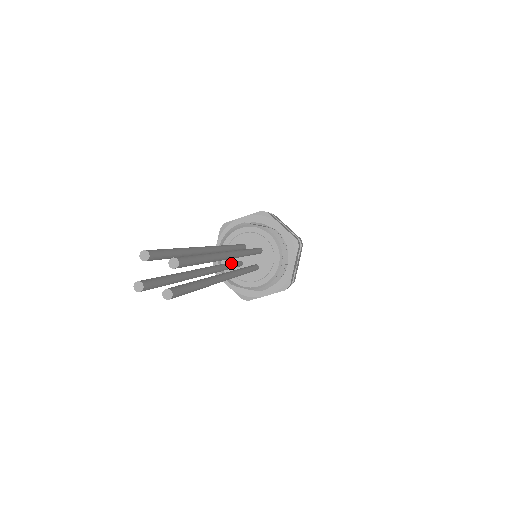
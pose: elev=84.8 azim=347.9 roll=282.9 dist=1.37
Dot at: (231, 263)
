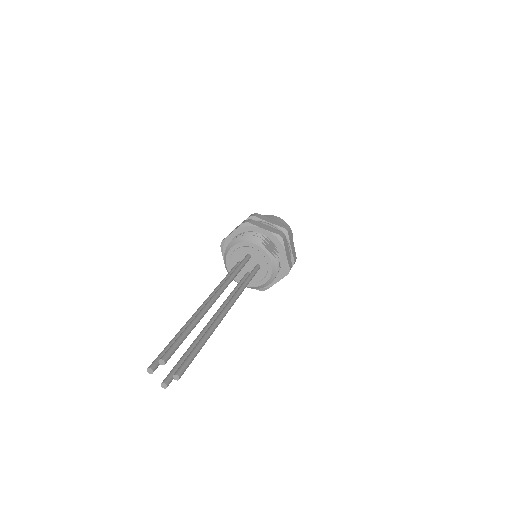
Dot at: occluded
